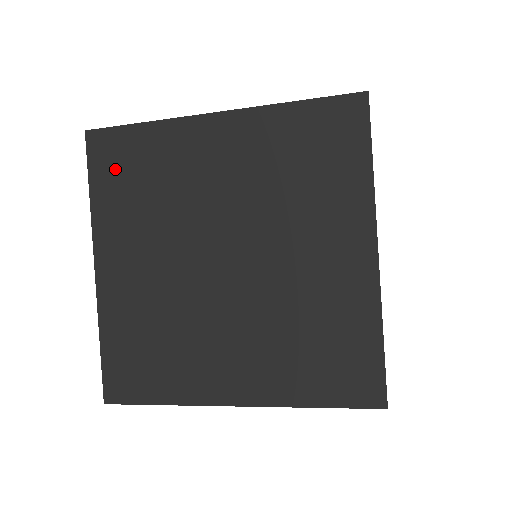
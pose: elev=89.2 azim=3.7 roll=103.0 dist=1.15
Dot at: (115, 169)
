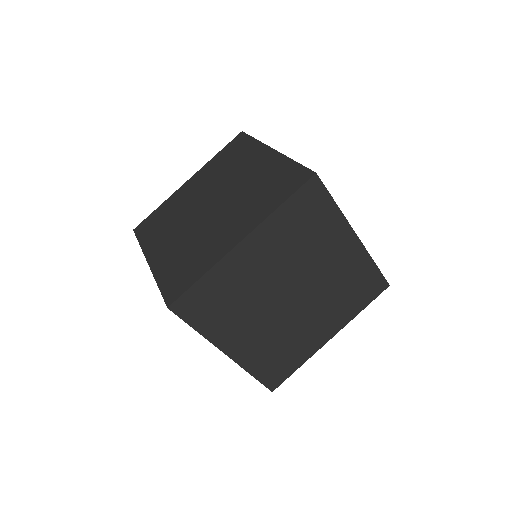
Dot at: (231, 150)
